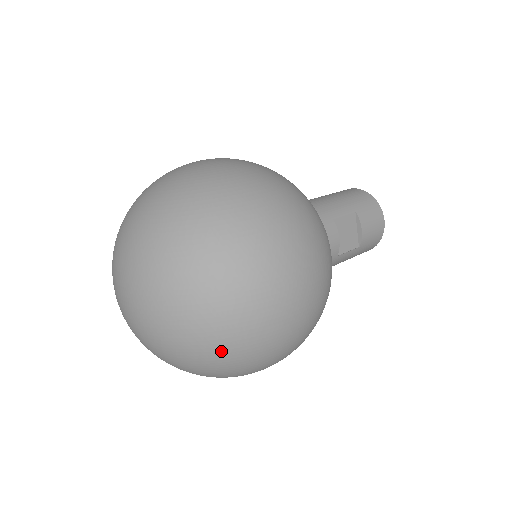
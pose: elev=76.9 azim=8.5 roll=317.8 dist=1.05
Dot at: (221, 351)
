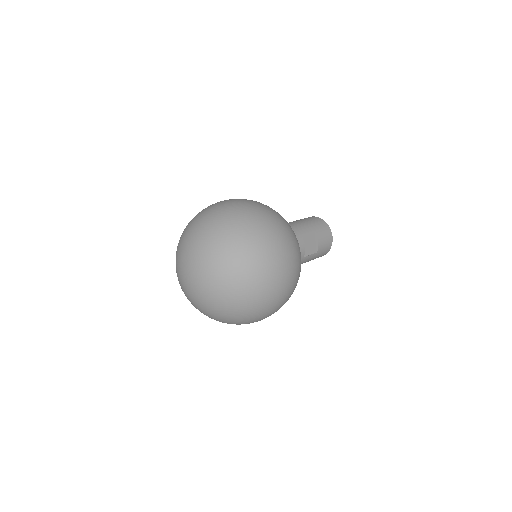
Dot at: (243, 302)
